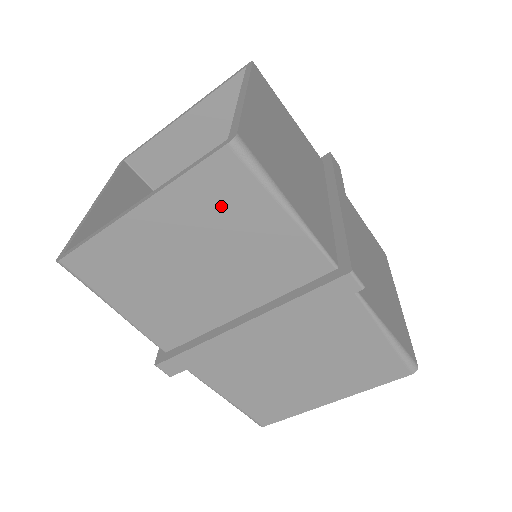
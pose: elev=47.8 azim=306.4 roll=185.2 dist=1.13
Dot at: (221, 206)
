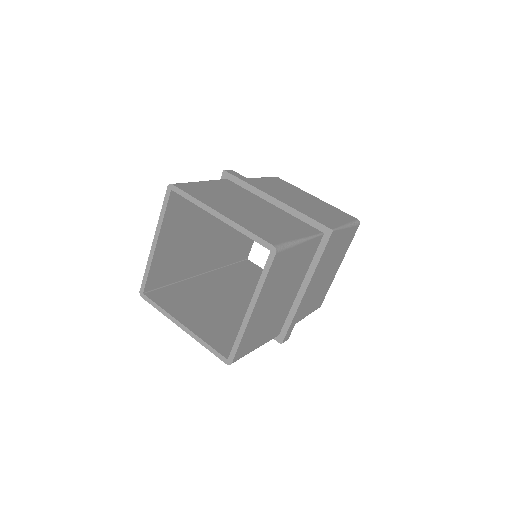
Dot at: (280, 271)
